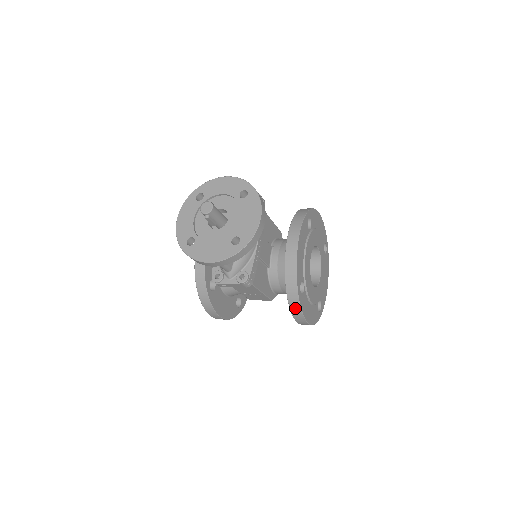
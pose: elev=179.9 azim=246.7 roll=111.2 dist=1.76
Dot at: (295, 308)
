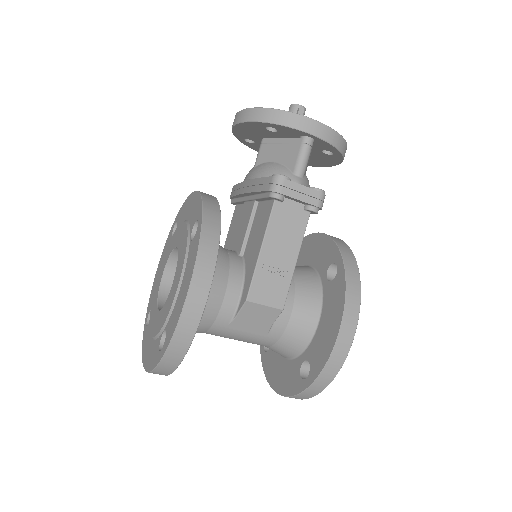
Dot at: (353, 283)
